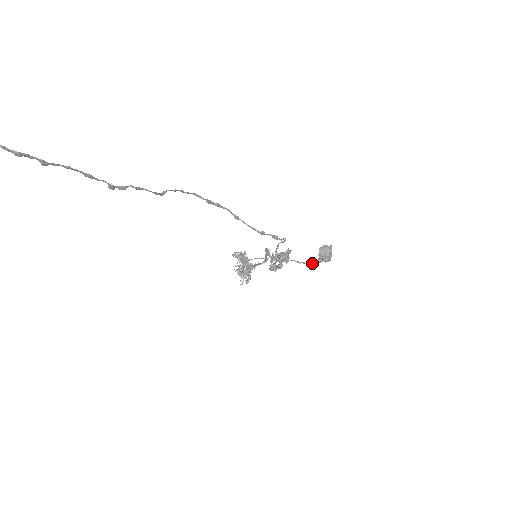
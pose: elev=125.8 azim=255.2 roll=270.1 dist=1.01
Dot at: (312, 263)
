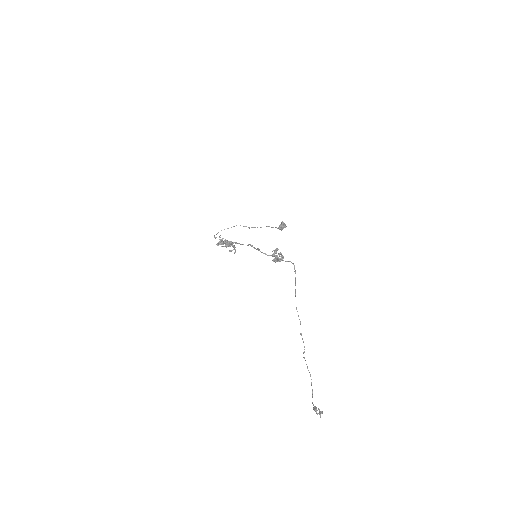
Dot at: occluded
